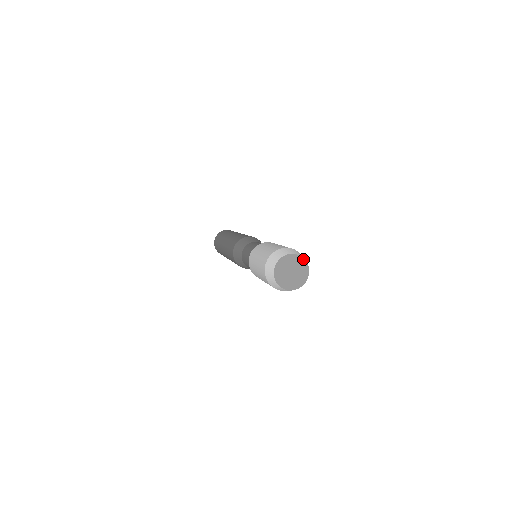
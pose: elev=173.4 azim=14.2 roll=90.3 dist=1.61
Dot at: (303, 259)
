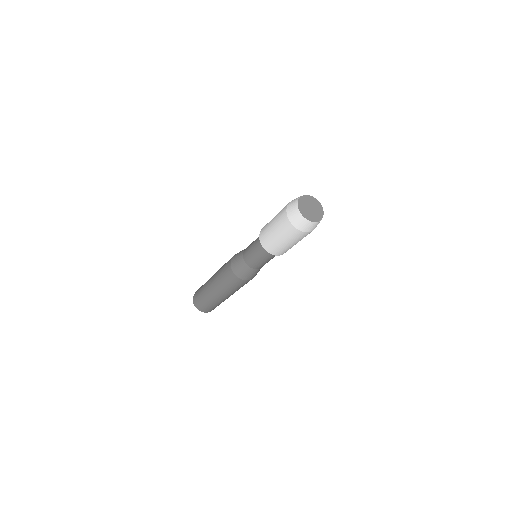
Dot at: (322, 207)
